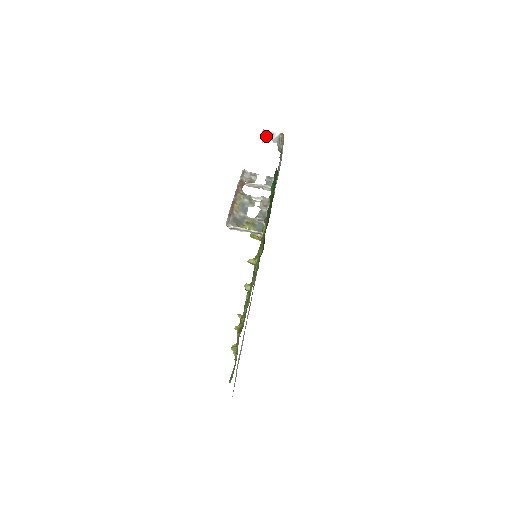
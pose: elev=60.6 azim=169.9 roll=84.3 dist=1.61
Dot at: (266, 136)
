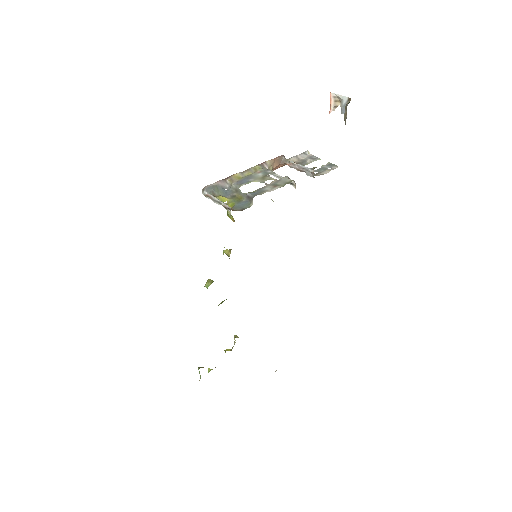
Dot at: (334, 103)
